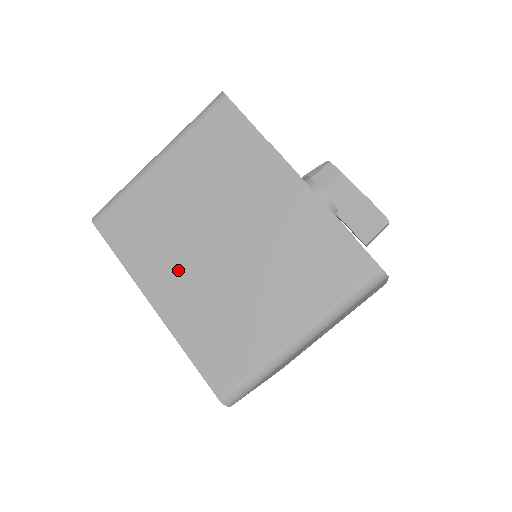
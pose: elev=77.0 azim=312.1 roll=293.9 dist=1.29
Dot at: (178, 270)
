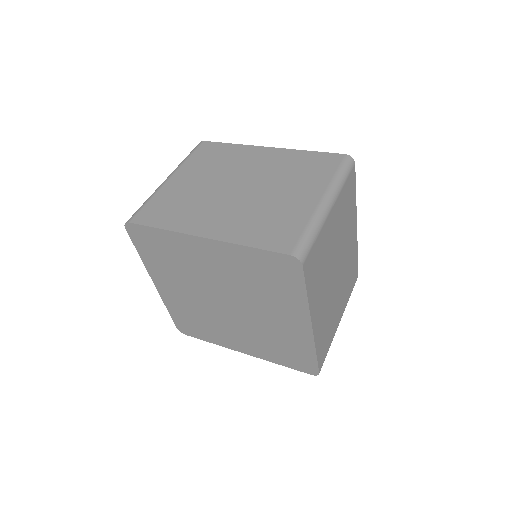
Dot at: (213, 212)
